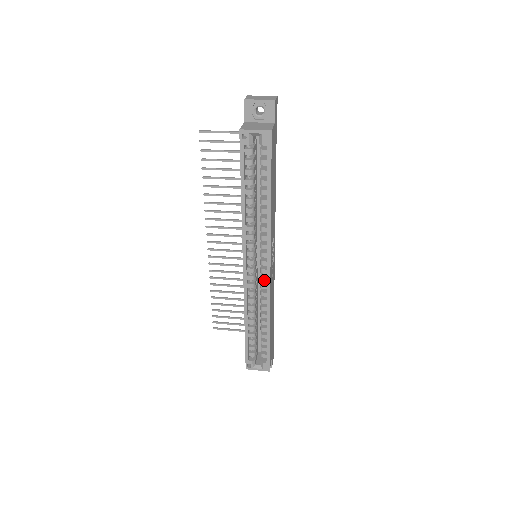
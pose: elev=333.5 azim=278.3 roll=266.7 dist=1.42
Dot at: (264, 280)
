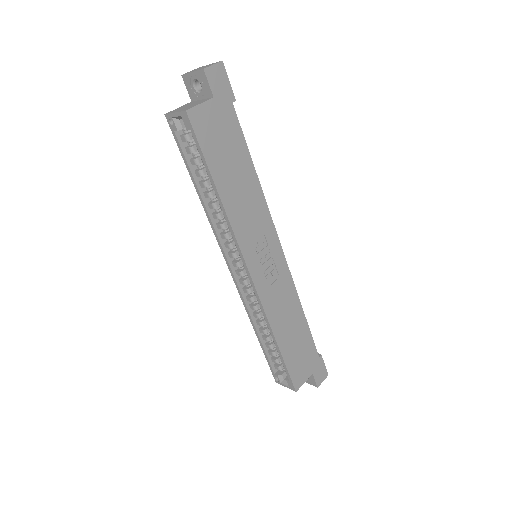
Dot at: occluded
